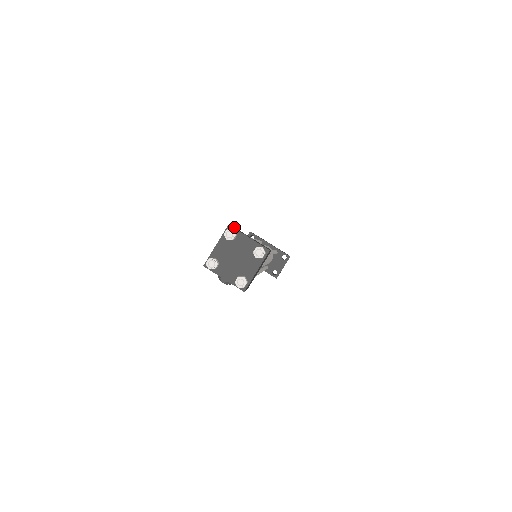
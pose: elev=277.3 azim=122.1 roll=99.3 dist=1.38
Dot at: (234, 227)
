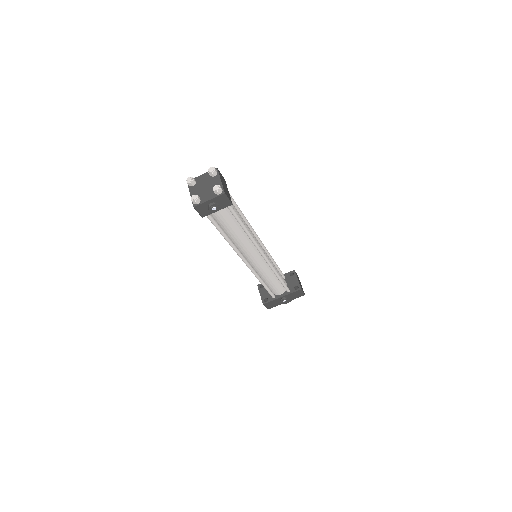
Dot at: occluded
